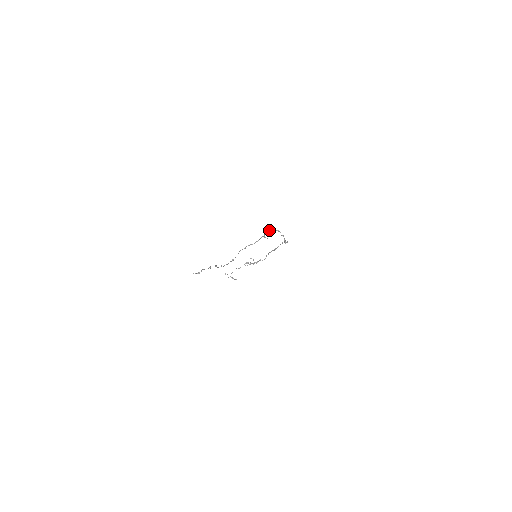
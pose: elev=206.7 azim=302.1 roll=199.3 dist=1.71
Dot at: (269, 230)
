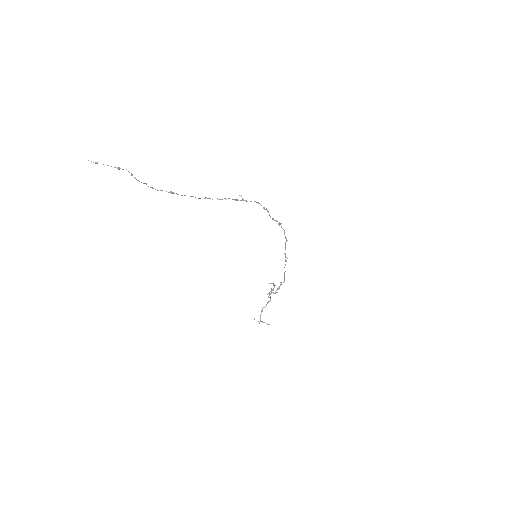
Dot at: (243, 200)
